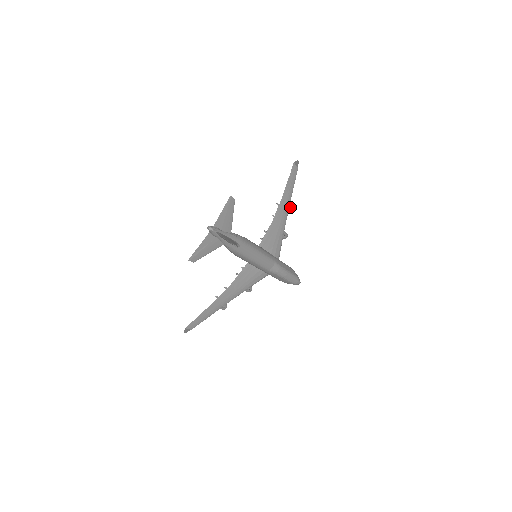
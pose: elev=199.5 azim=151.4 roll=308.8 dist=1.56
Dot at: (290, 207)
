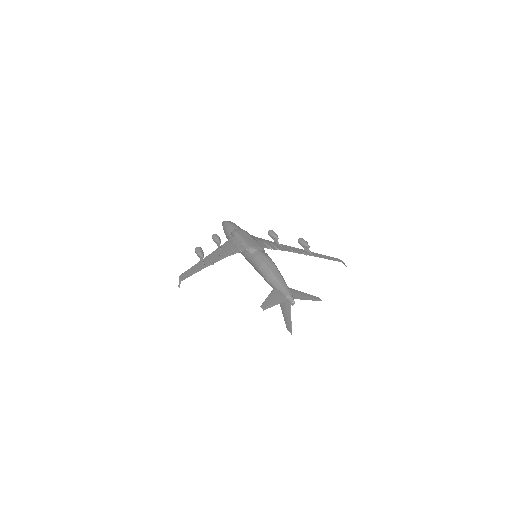
Dot at: (301, 245)
